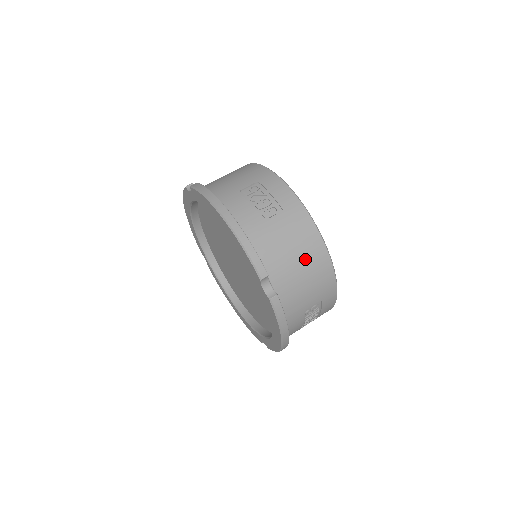
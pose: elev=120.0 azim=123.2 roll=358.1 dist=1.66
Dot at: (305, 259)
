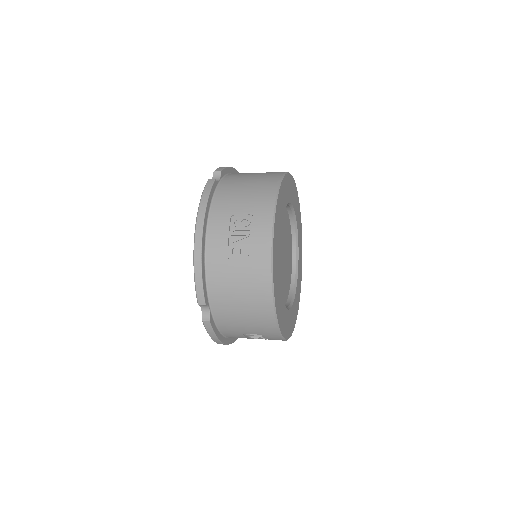
Dot at: (258, 179)
